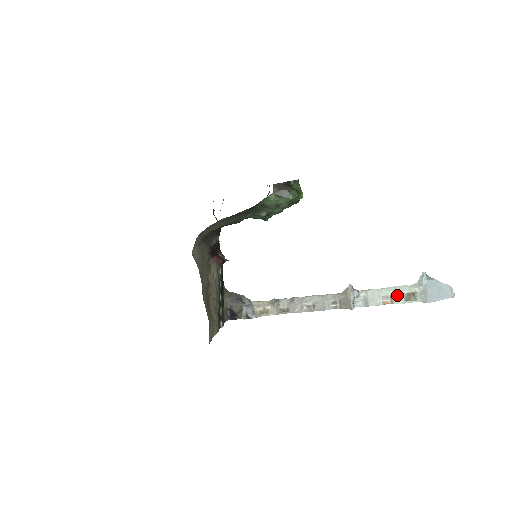
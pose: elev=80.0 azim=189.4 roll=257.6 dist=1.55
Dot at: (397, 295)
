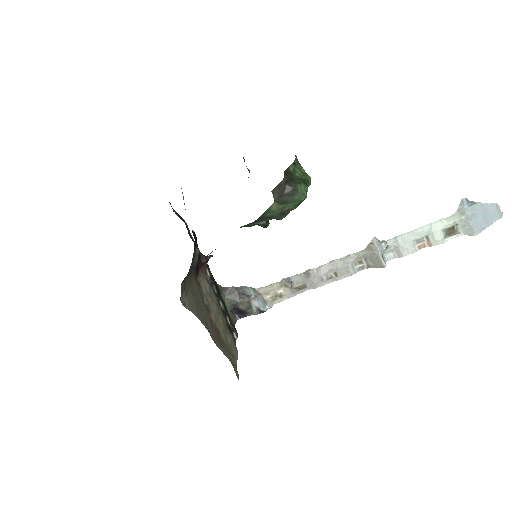
Dot at: (435, 234)
